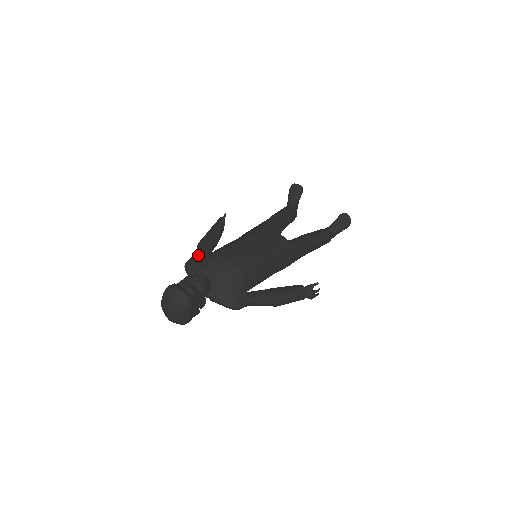
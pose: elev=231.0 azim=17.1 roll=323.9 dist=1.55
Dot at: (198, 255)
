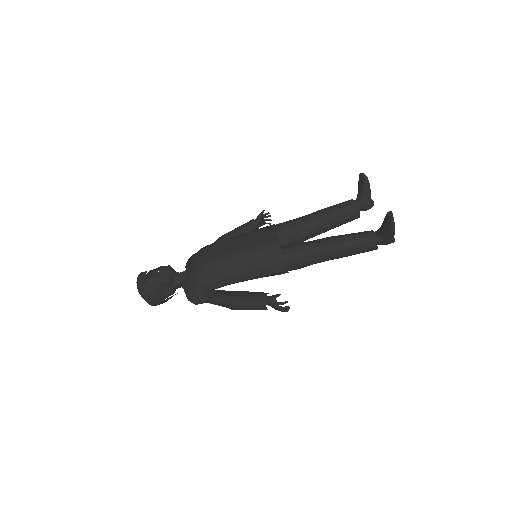
Dot at: occluded
